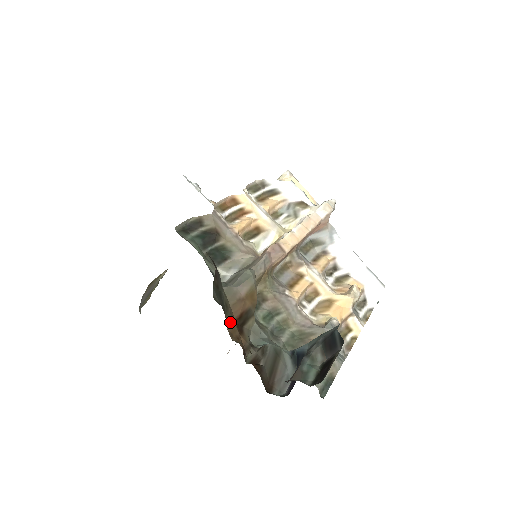
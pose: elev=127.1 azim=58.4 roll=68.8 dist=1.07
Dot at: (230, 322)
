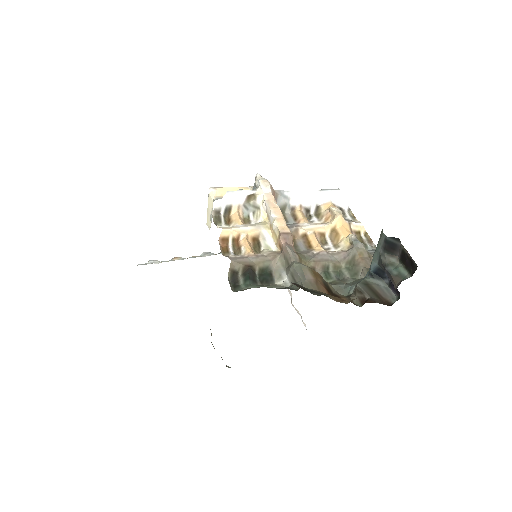
Dot at: (332, 298)
